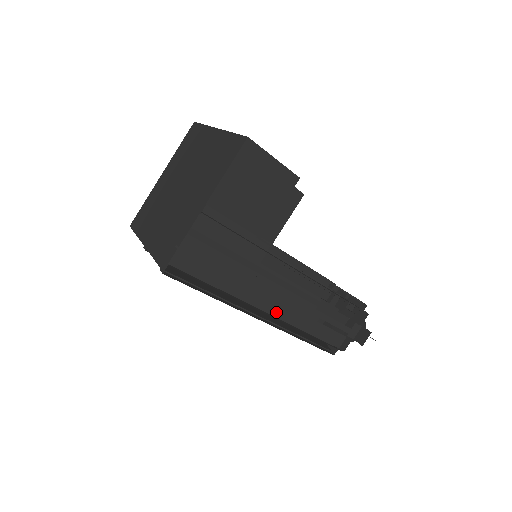
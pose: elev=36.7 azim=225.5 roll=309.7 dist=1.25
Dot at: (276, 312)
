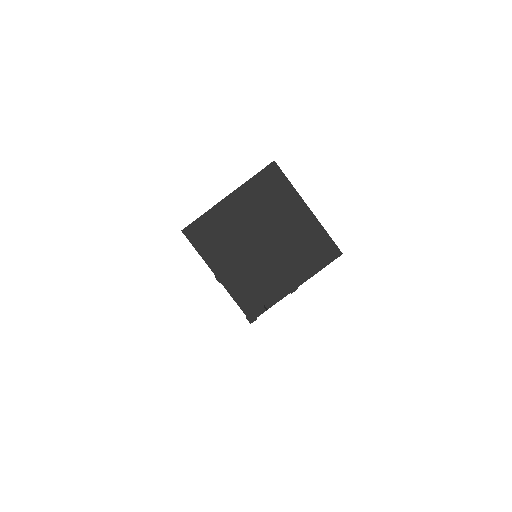
Dot at: occluded
